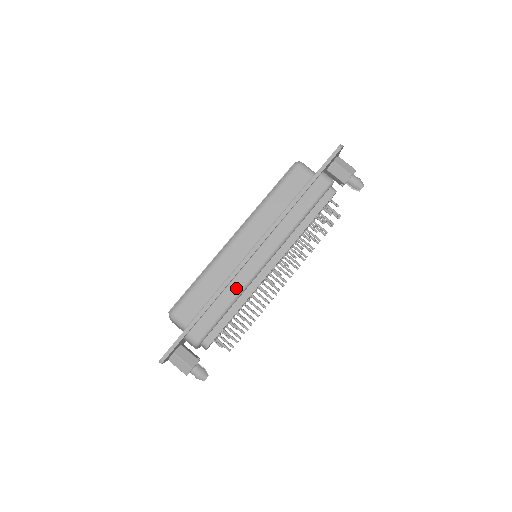
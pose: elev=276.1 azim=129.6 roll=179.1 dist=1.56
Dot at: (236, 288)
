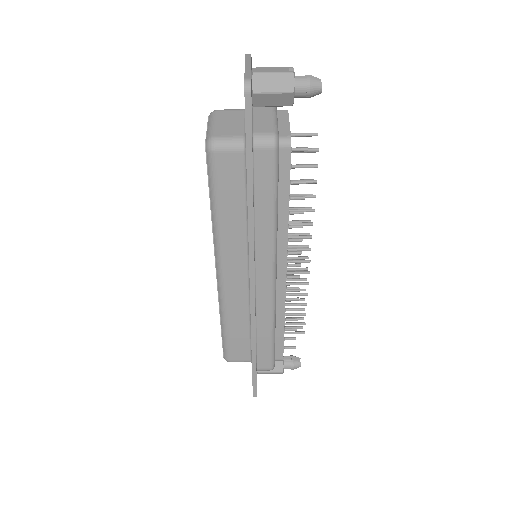
Dot at: (266, 318)
